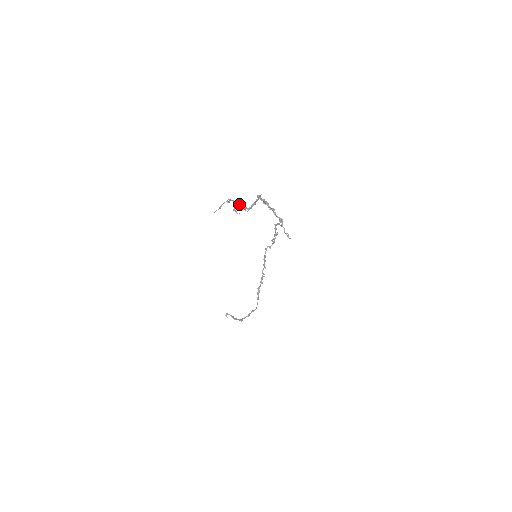
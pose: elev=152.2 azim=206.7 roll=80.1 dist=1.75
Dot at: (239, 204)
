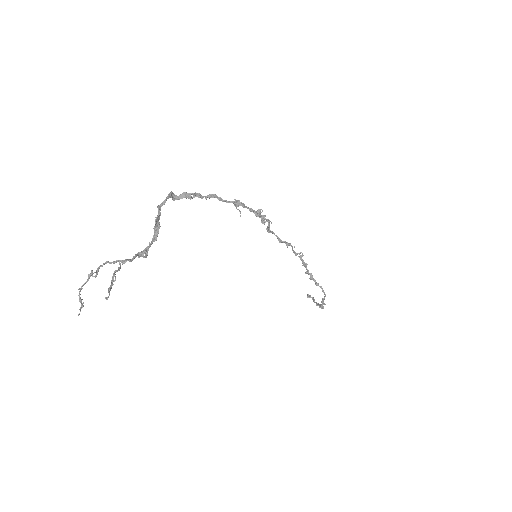
Dot at: (120, 260)
